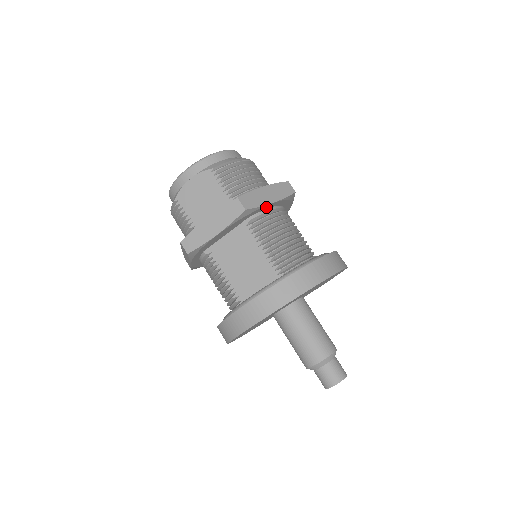
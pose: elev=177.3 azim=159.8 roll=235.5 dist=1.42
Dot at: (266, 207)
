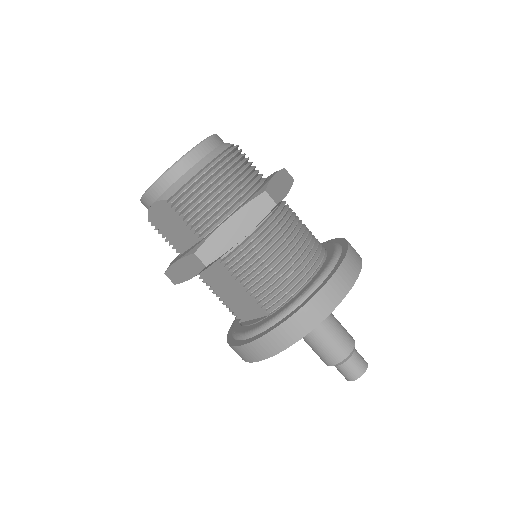
Dot at: (237, 242)
